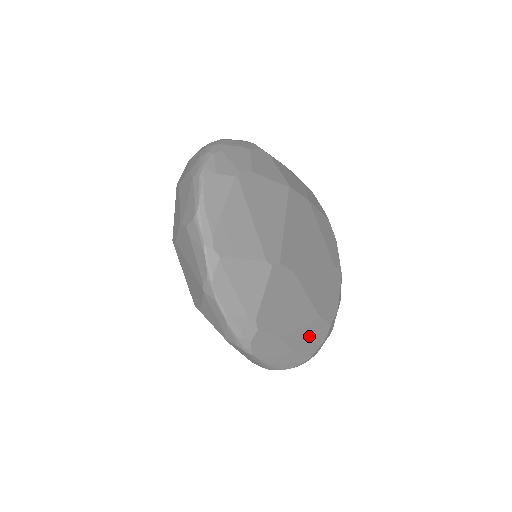
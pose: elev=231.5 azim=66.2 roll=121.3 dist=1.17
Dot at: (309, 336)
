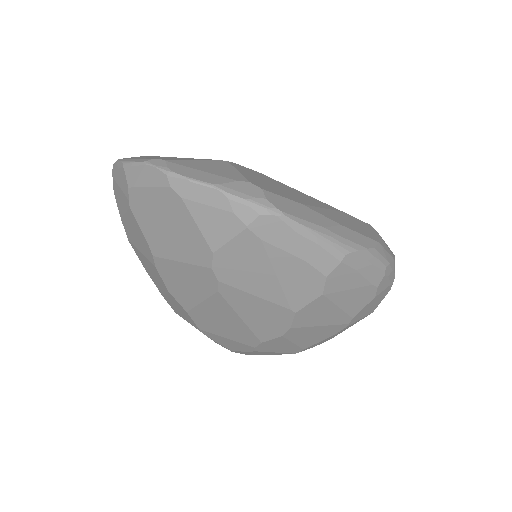
Dot at: (349, 222)
